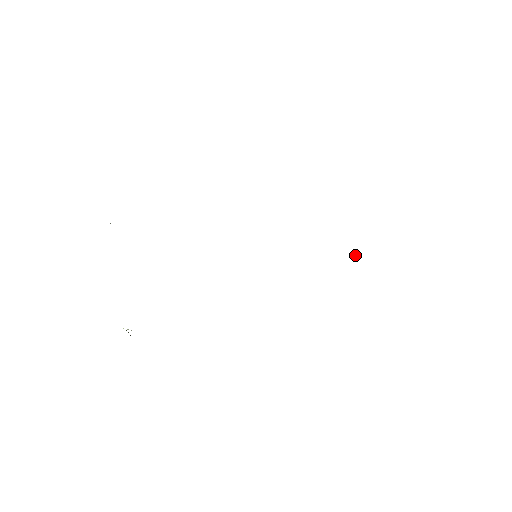
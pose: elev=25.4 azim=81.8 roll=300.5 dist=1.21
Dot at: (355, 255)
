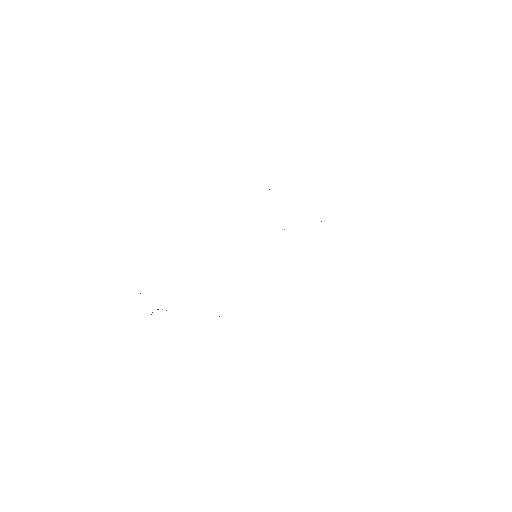
Dot at: occluded
